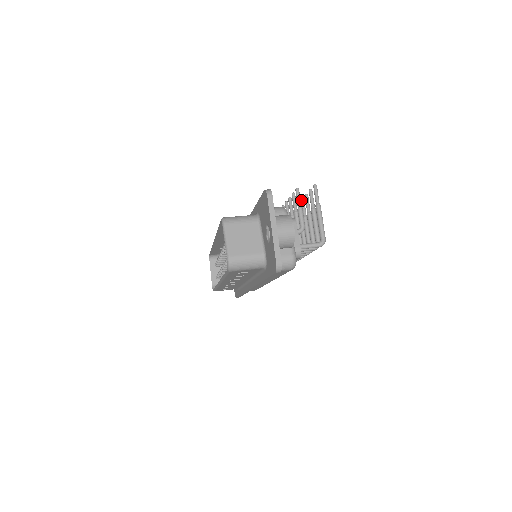
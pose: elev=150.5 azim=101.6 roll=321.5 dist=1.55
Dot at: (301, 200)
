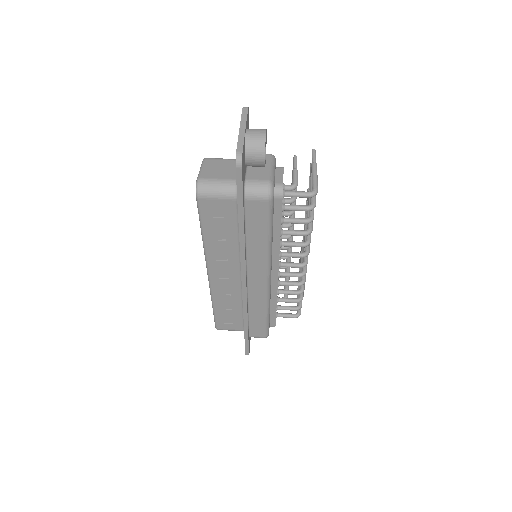
Dot at: (307, 189)
